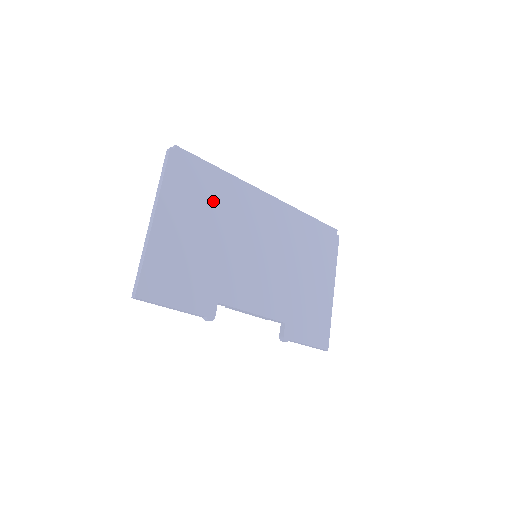
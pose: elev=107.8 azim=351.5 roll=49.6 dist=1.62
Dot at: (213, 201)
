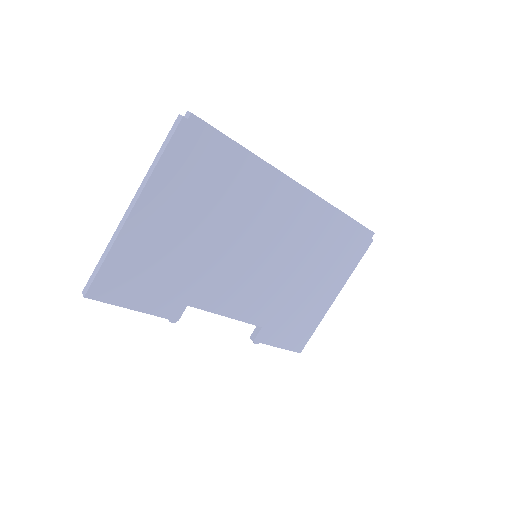
Dot at: (222, 192)
